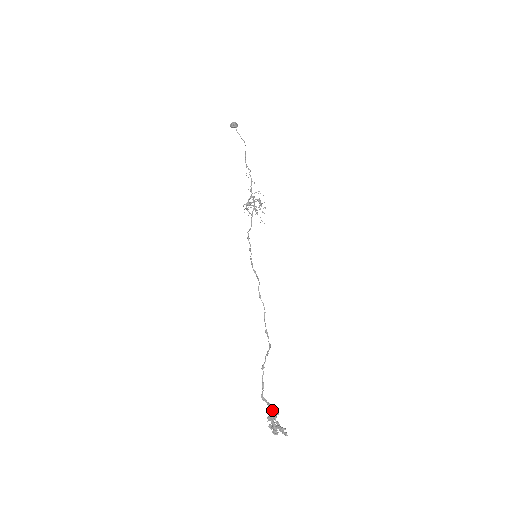
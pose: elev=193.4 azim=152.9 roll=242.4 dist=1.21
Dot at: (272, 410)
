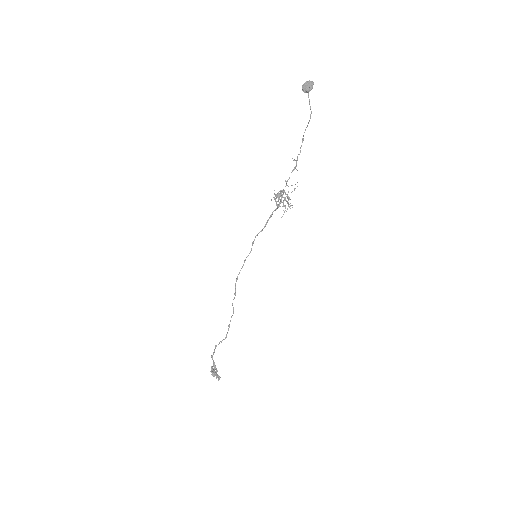
Dot at: (214, 367)
